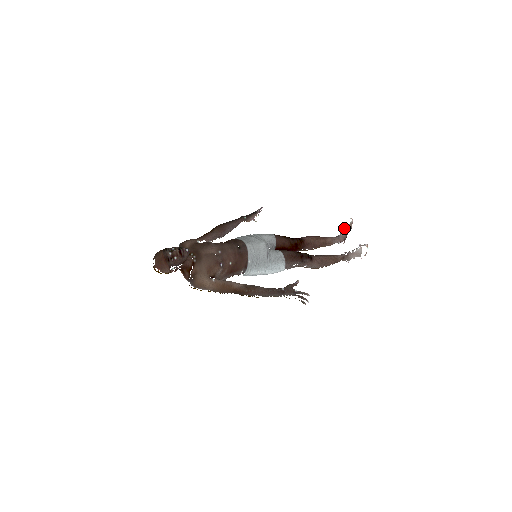
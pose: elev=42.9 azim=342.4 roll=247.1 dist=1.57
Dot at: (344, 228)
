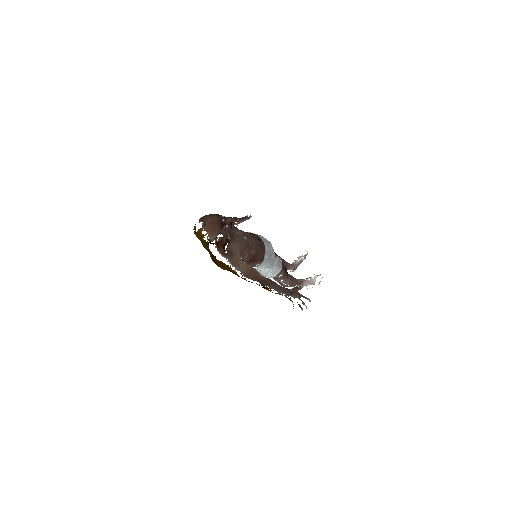
Dot at: (298, 258)
